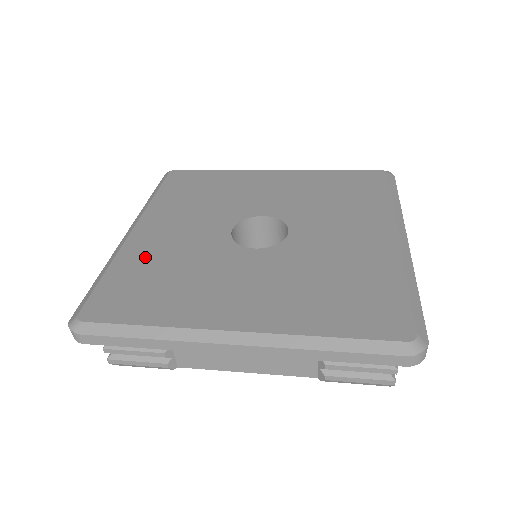
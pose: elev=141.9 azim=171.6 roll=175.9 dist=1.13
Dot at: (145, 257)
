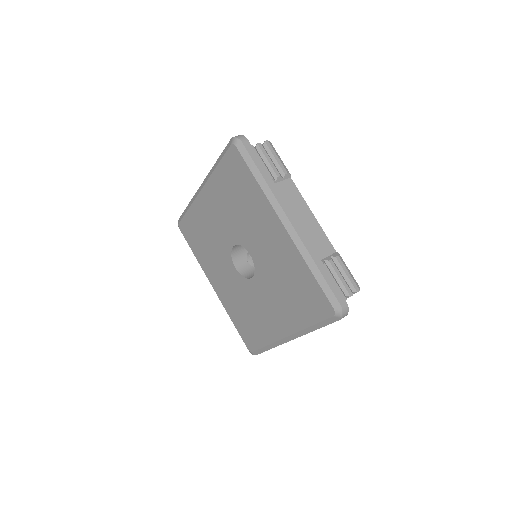
Dot at: (232, 307)
